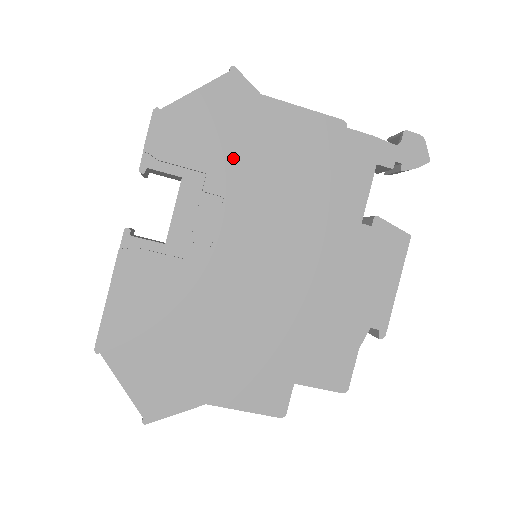
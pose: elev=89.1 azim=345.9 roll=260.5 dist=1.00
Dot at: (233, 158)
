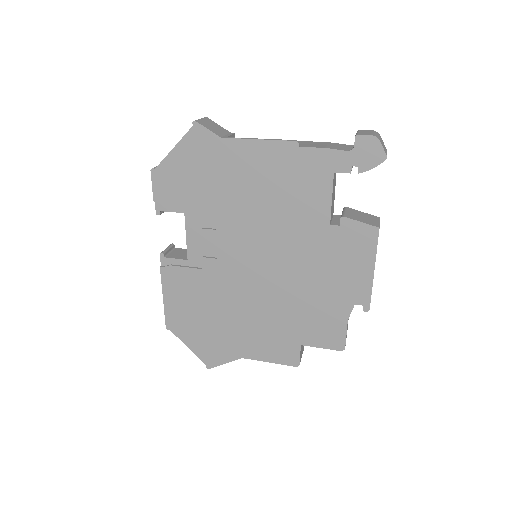
Dot at: (214, 193)
